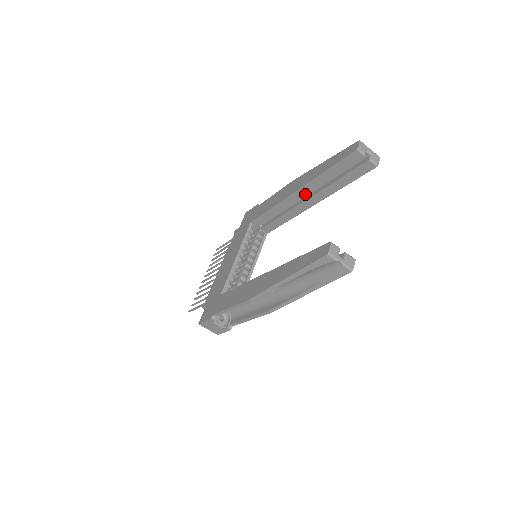
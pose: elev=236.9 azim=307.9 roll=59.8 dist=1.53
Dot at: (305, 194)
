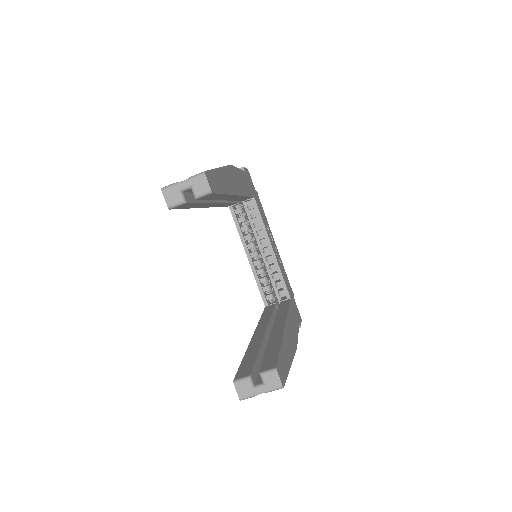
Dot at: (216, 203)
